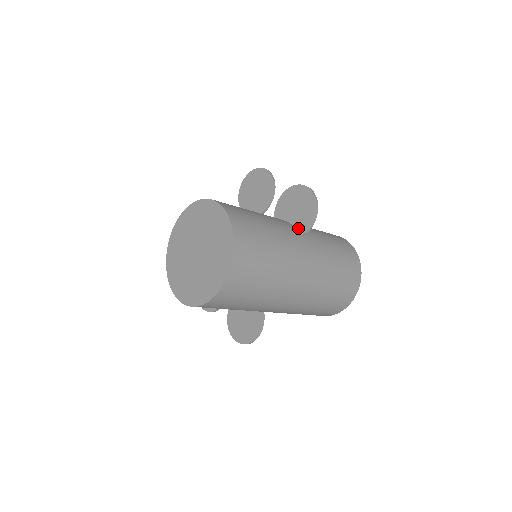
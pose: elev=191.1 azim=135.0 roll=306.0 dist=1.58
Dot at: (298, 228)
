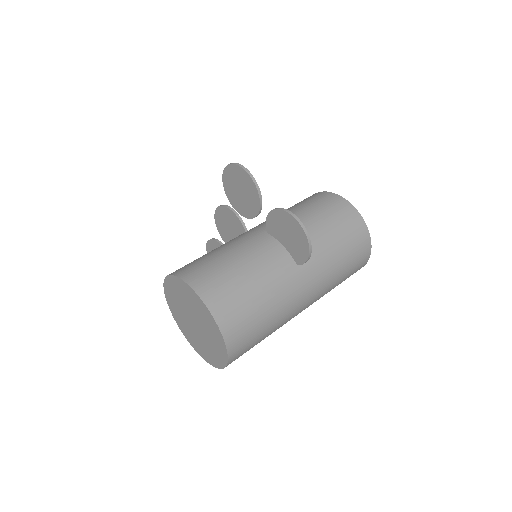
Dot at: (293, 257)
